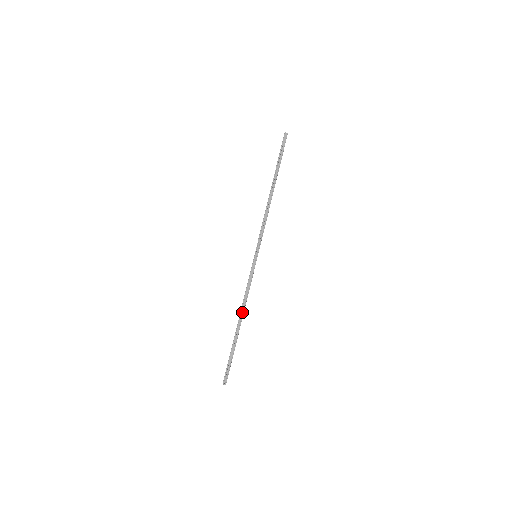
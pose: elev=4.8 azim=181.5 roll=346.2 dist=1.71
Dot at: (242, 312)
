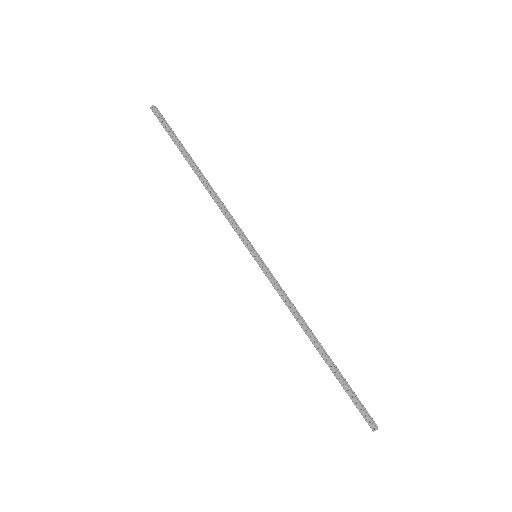
Dot at: (307, 329)
